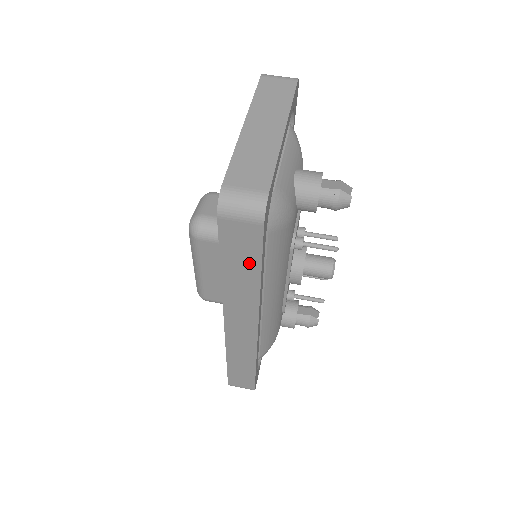
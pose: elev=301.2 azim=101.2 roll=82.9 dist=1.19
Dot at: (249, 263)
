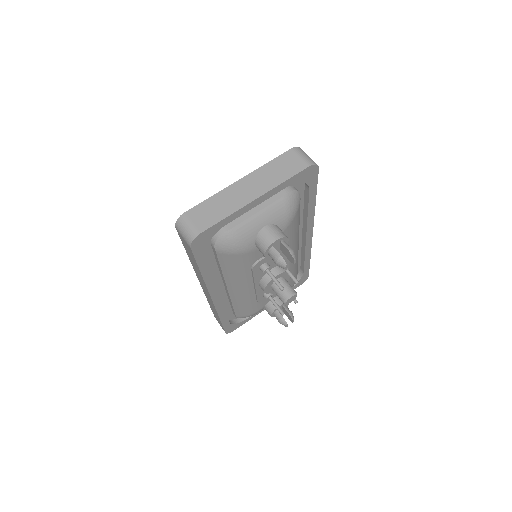
Dot at: (194, 261)
